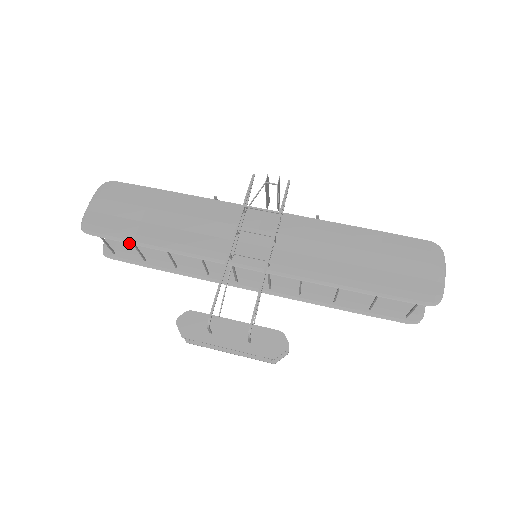
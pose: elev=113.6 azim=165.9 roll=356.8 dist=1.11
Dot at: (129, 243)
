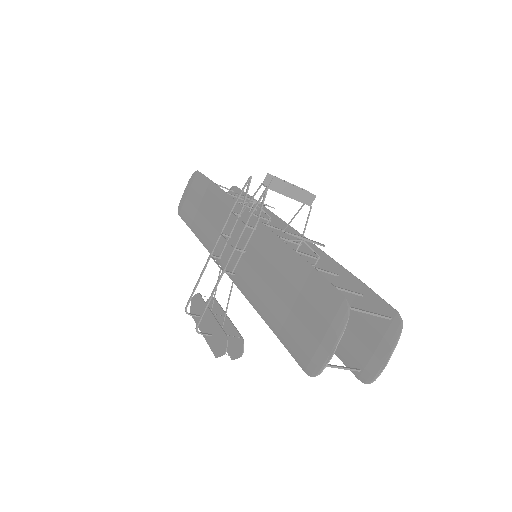
Dot at: (189, 227)
